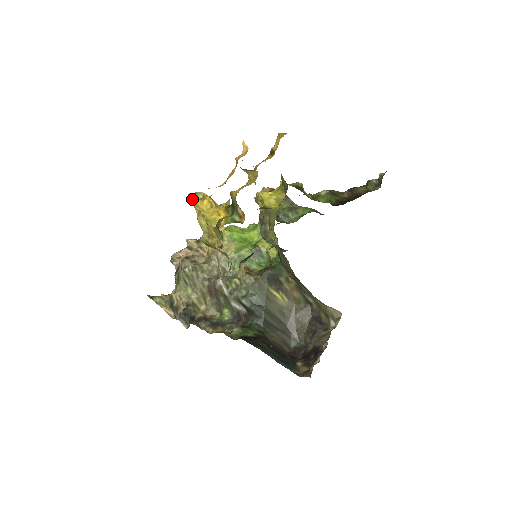
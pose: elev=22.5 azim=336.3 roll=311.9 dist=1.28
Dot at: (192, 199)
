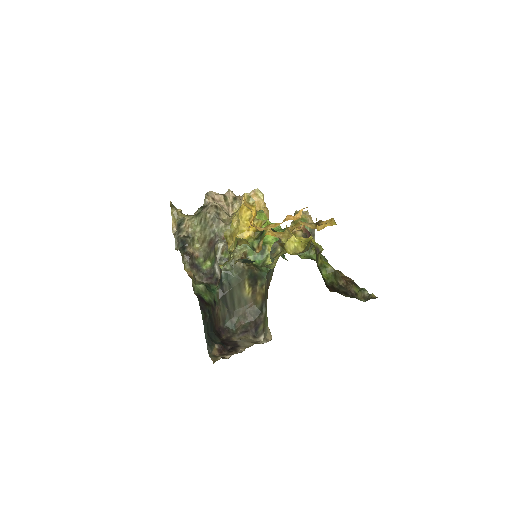
Dot at: (244, 200)
